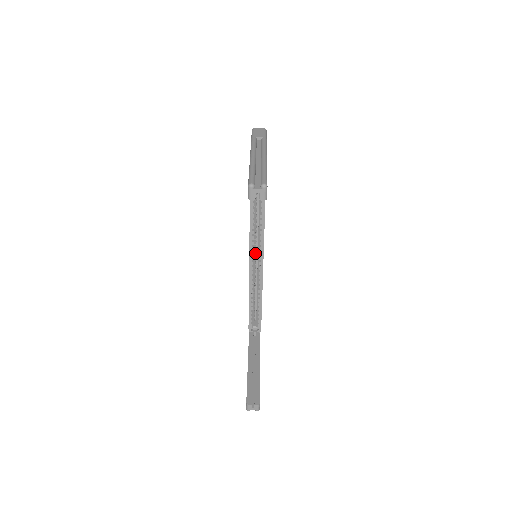
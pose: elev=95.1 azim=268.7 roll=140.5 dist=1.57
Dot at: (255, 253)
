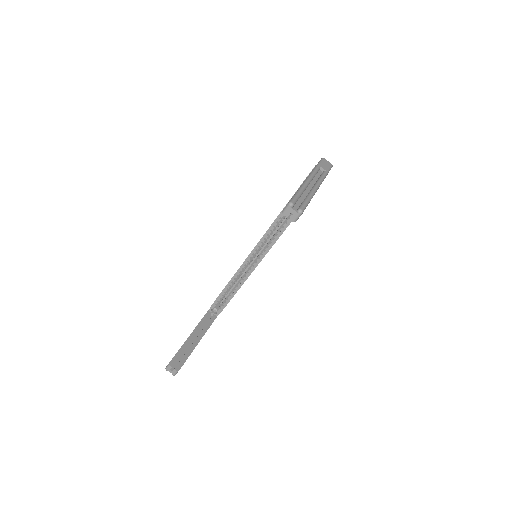
Dot at: (257, 253)
